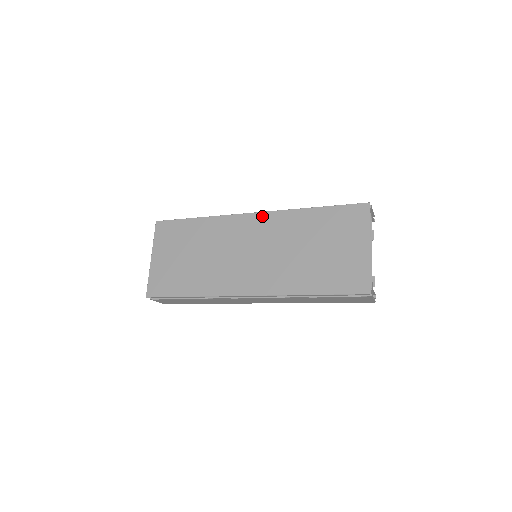
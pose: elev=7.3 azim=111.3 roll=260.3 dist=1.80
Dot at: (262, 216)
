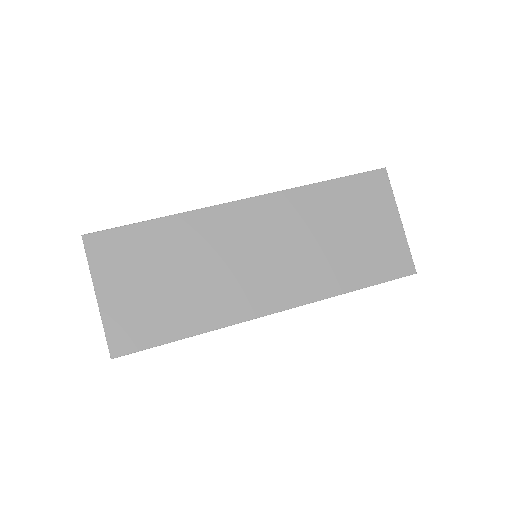
Dot at: (259, 202)
